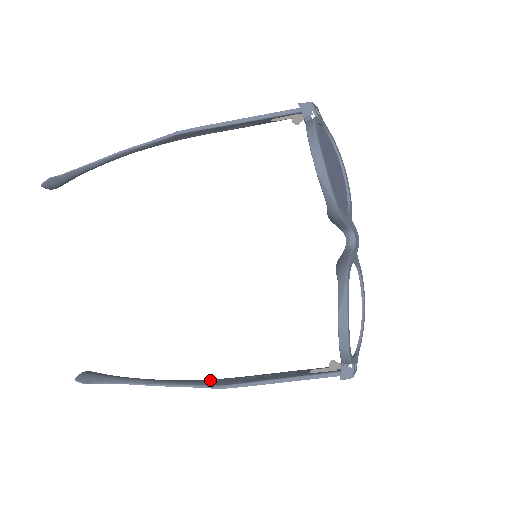
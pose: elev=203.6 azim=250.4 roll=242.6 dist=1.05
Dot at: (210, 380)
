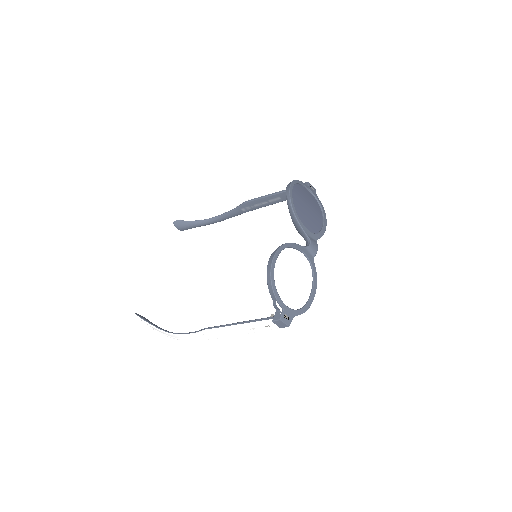
Dot at: occluded
